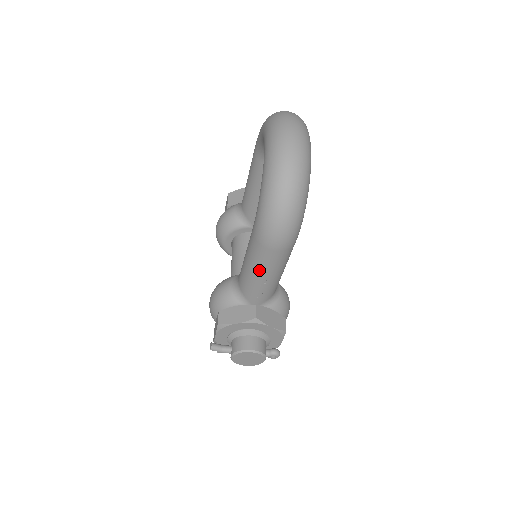
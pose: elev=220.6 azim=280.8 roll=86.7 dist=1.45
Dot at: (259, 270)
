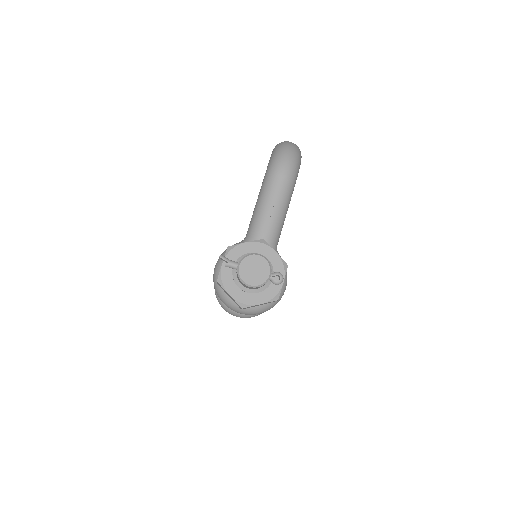
Dot at: (268, 199)
